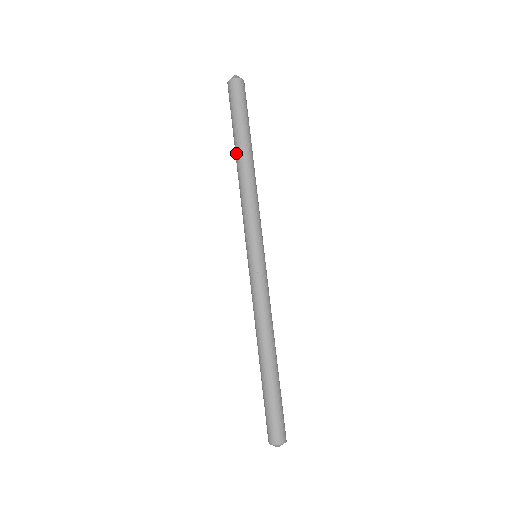
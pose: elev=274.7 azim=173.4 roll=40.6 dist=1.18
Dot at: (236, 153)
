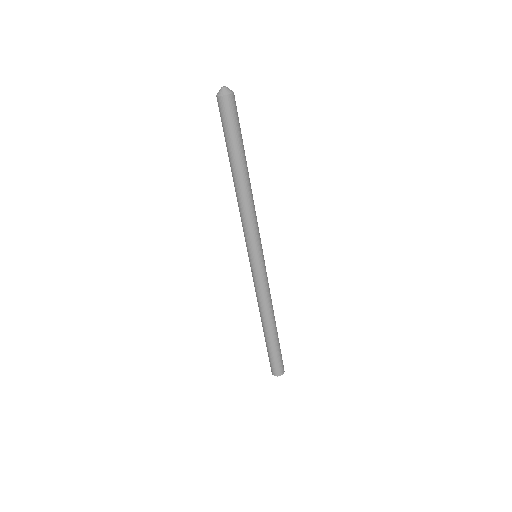
Dot at: (232, 171)
